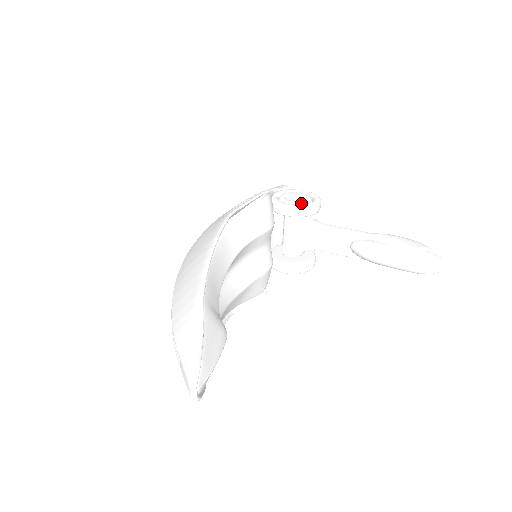
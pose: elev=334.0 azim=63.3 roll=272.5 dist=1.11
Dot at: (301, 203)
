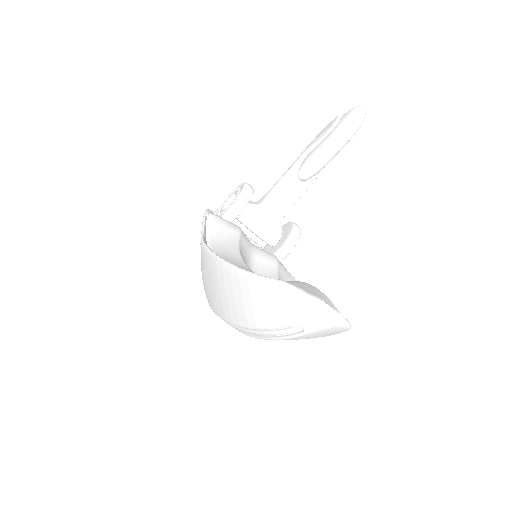
Dot at: (236, 197)
